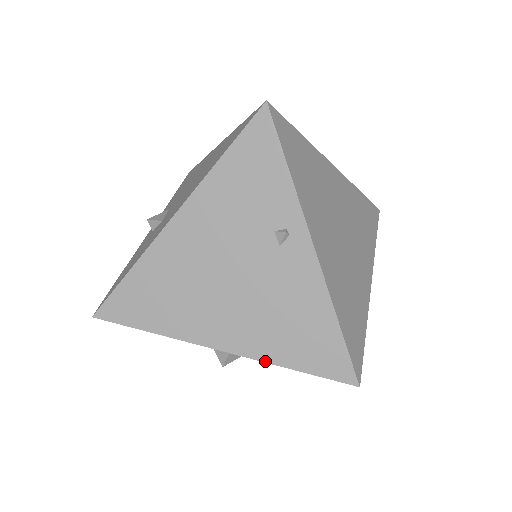
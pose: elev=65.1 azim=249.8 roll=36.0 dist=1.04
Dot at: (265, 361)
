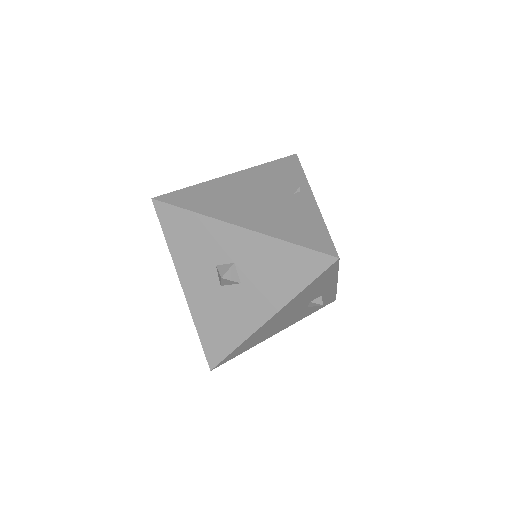
Dot at: (272, 236)
